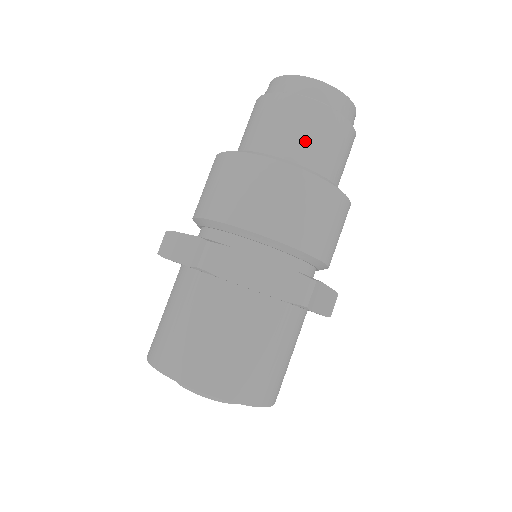
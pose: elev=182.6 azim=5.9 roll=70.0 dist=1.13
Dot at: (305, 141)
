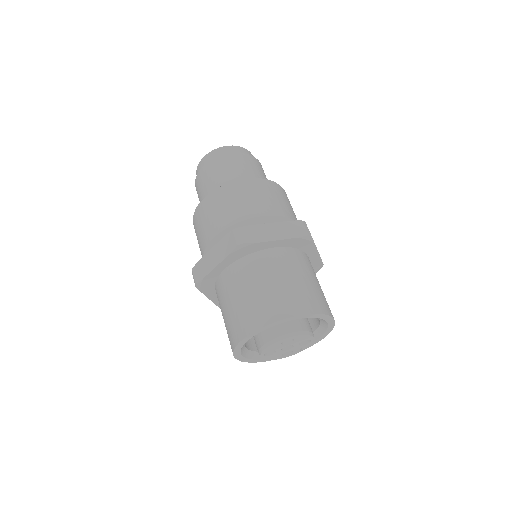
Dot at: (208, 187)
